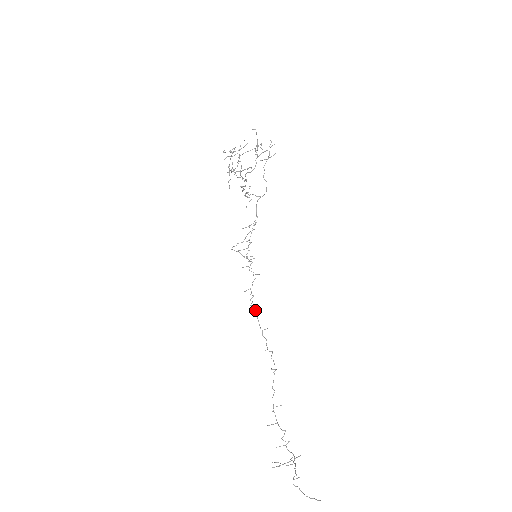
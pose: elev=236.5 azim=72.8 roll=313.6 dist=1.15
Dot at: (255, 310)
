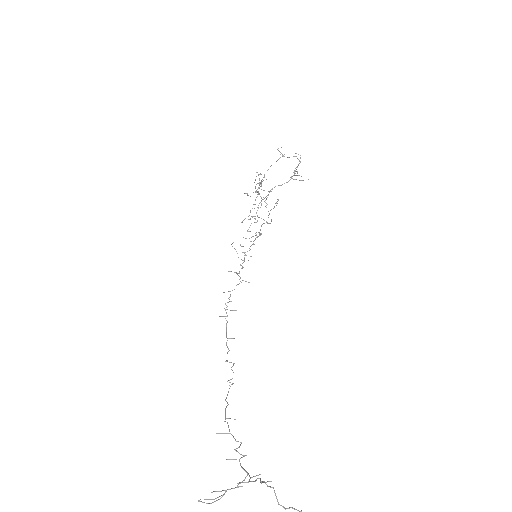
Dot at: (227, 315)
